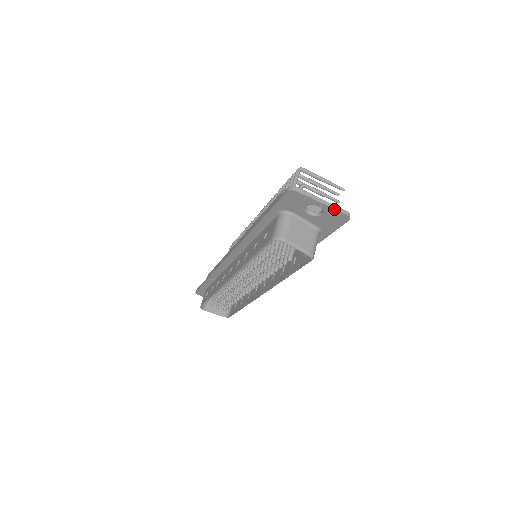
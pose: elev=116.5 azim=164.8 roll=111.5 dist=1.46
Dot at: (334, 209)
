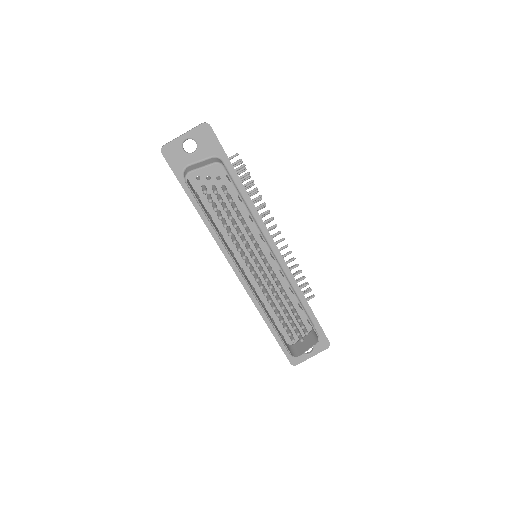
Dot at: (193, 129)
